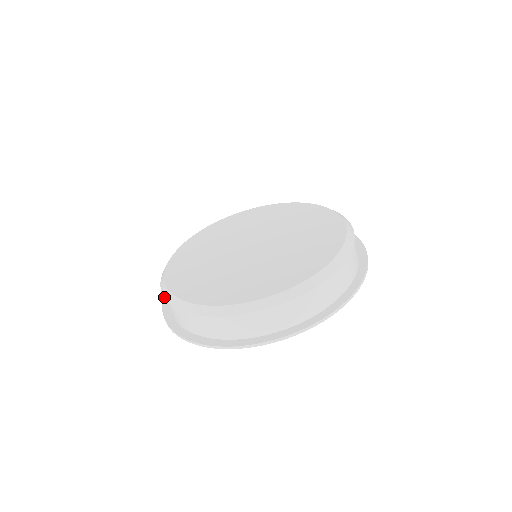
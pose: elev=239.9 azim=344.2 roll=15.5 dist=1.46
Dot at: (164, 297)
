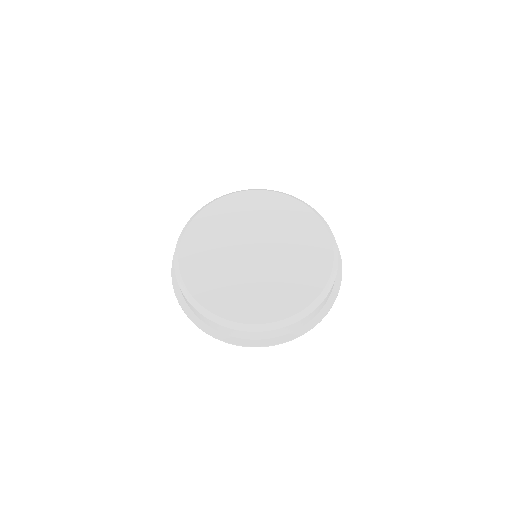
Dot at: (202, 314)
